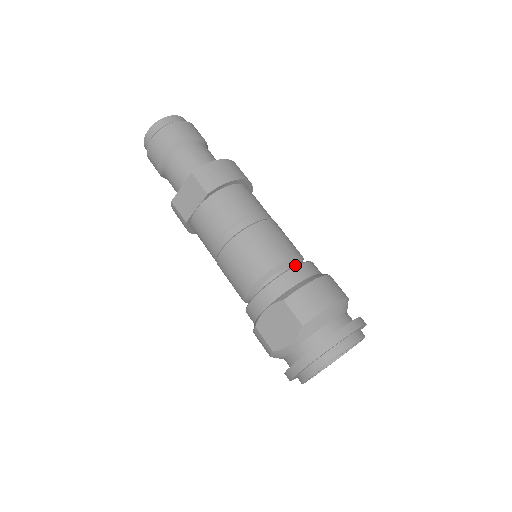
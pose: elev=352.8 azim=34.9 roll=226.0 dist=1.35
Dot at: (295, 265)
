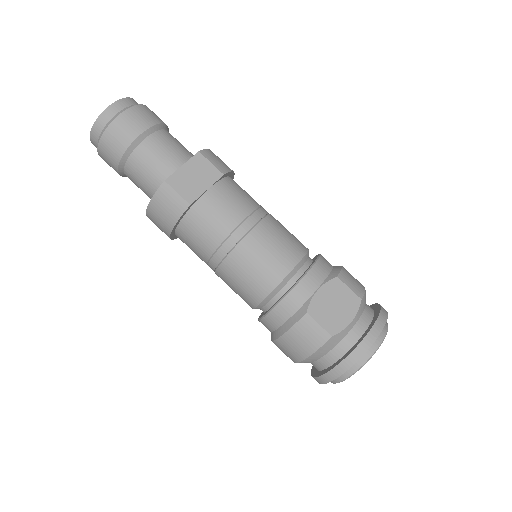
Dot at: (318, 254)
